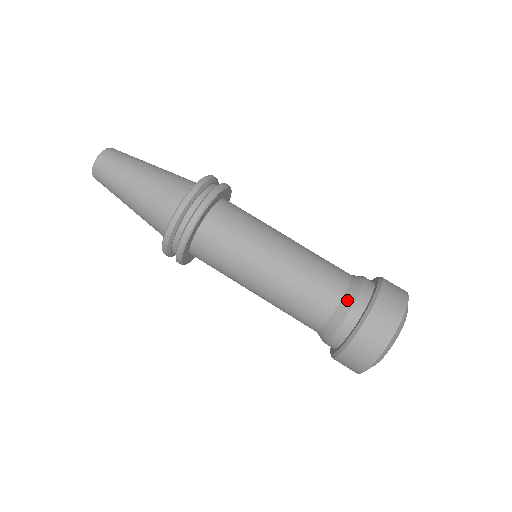
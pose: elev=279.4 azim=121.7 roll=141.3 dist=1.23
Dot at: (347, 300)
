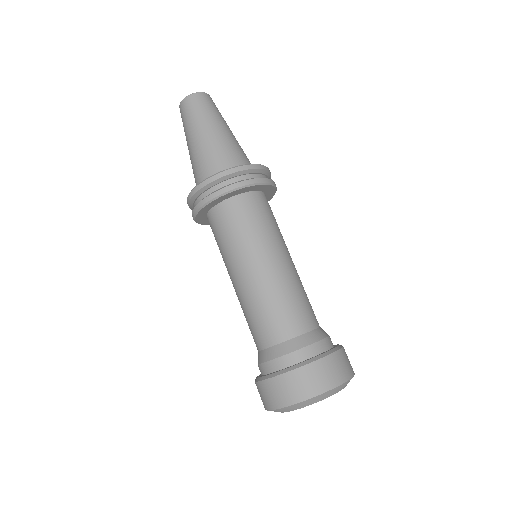
Dot at: (279, 349)
